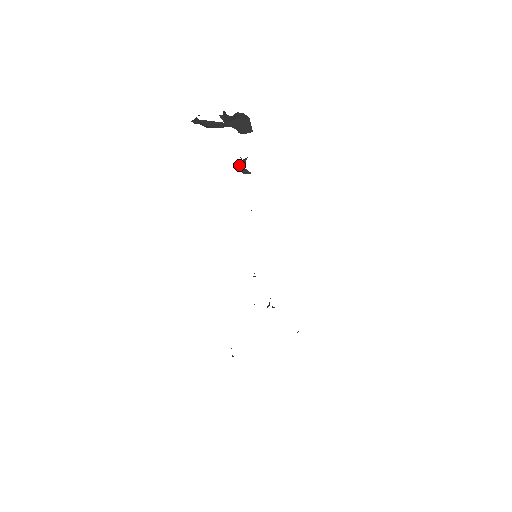
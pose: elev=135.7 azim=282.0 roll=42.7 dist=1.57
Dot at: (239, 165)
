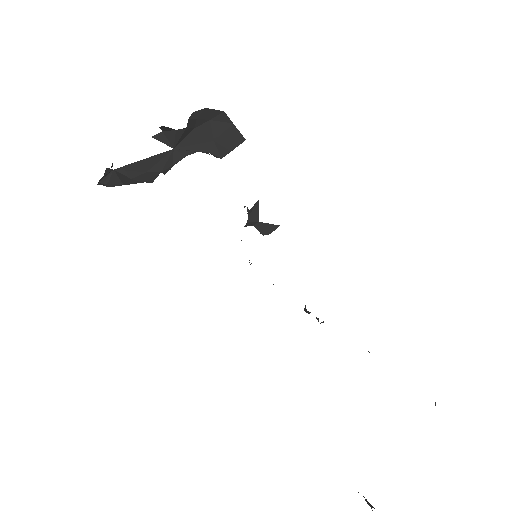
Dot at: (248, 223)
